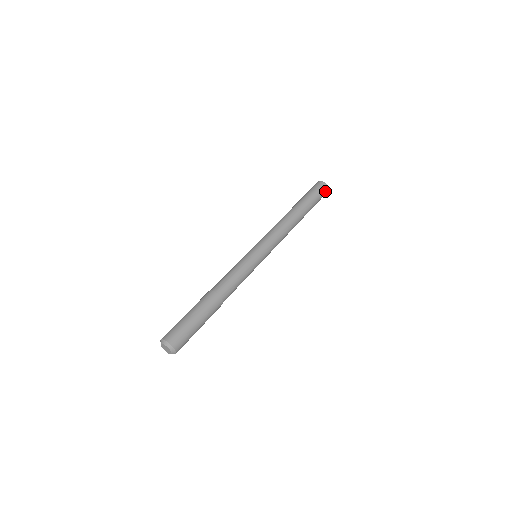
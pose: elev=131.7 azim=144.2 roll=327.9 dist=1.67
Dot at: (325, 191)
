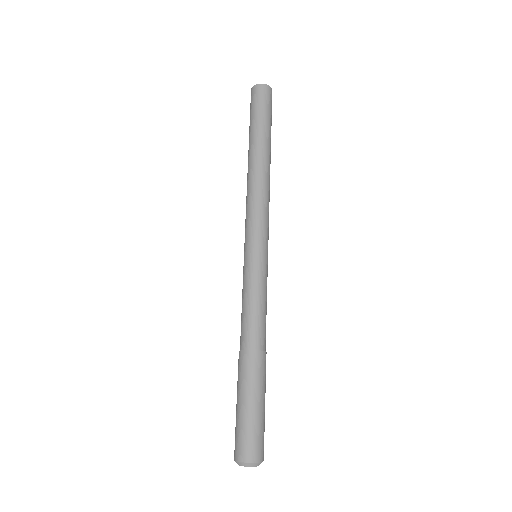
Dot at: occluded
